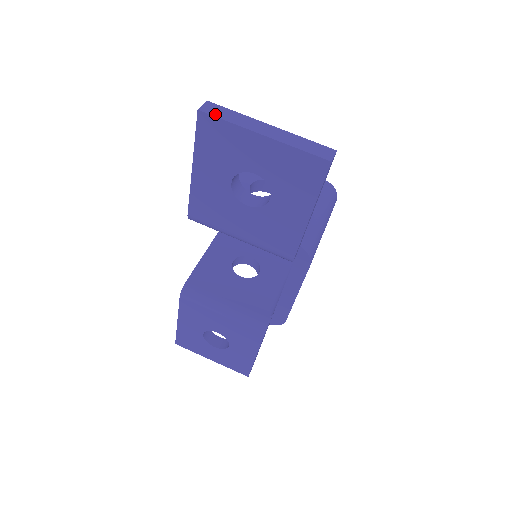
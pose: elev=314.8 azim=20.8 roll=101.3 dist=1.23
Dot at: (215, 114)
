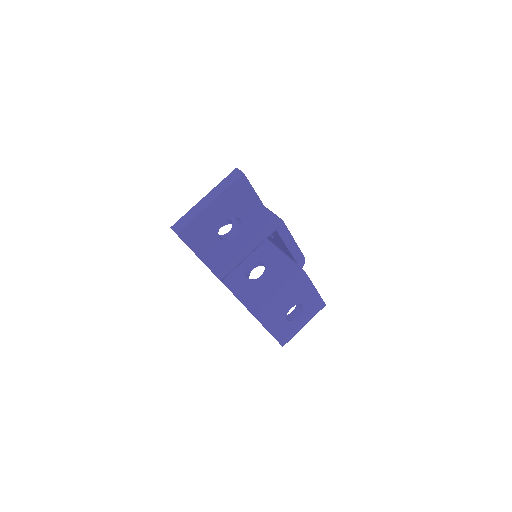
Dot at: (183, 225)
